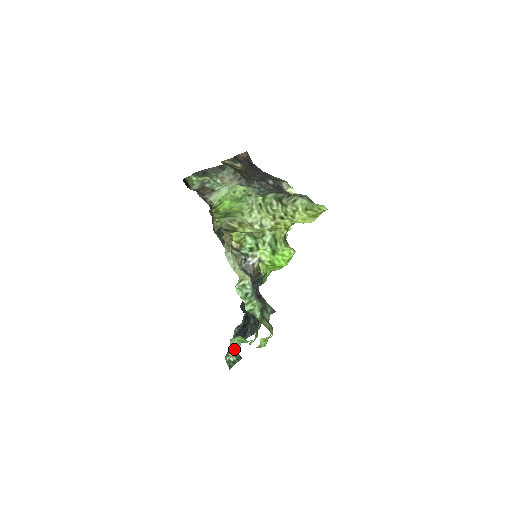
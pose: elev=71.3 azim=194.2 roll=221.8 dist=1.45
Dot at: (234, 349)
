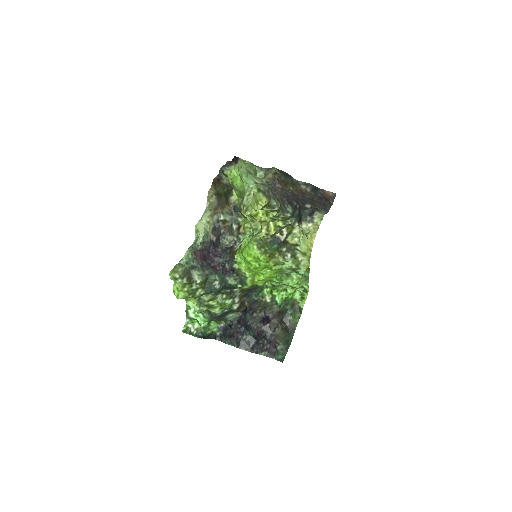
Dot at: (191, 314)
